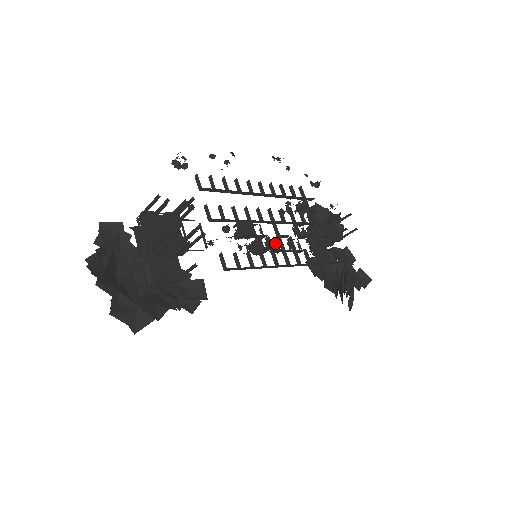
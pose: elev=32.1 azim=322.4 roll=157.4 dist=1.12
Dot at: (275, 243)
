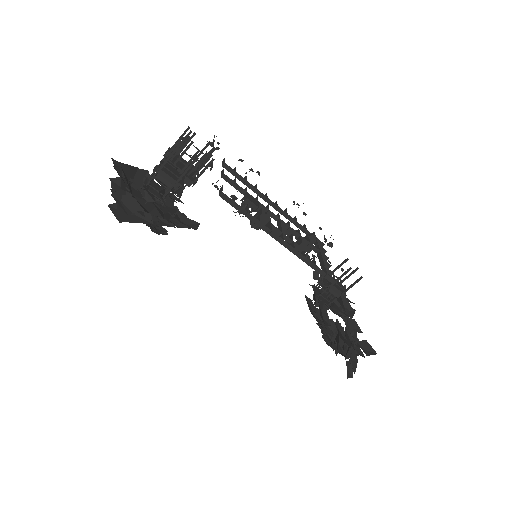
Dot at: occluded
